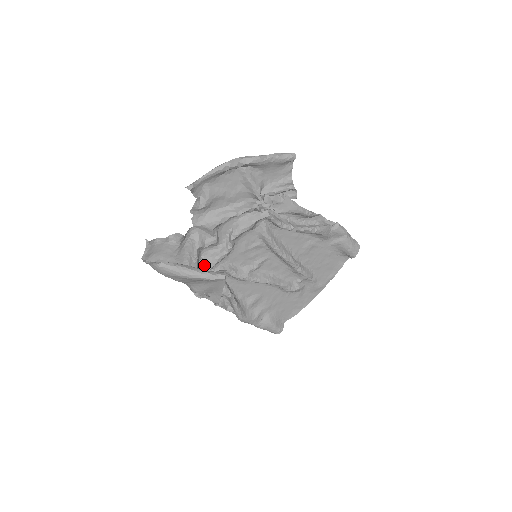
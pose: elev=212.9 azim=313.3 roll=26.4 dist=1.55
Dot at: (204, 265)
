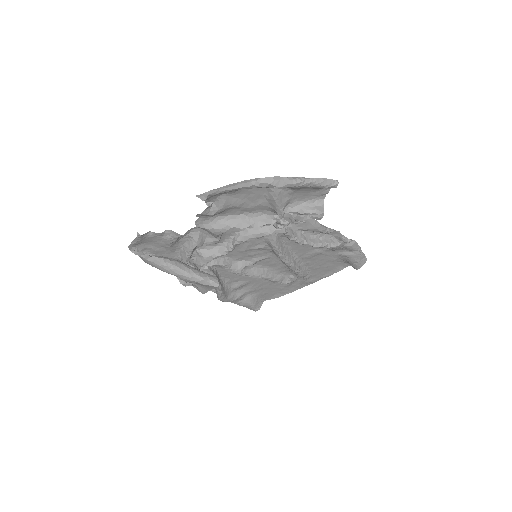
Dot at: (197, 257)
